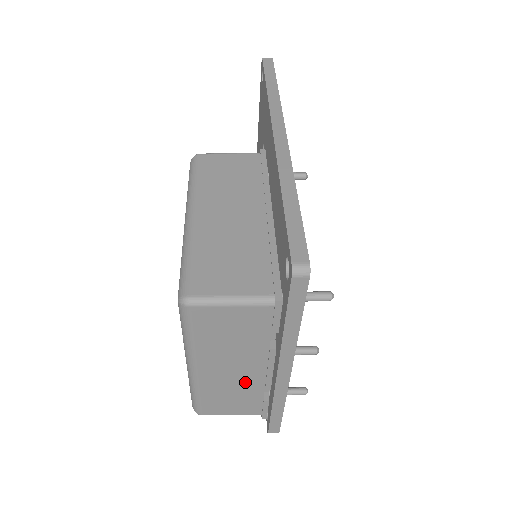
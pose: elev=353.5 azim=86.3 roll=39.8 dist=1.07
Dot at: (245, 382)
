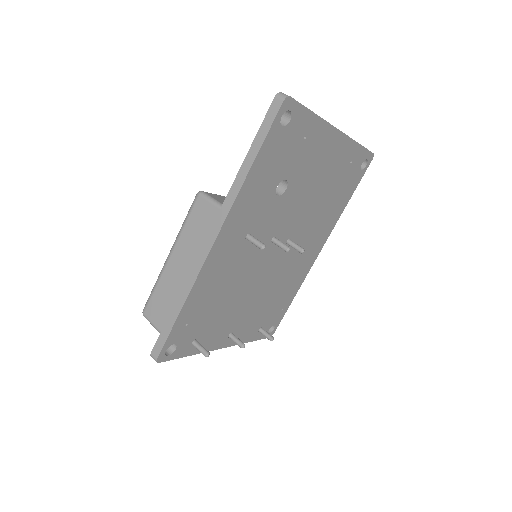
Dot at: occluded
